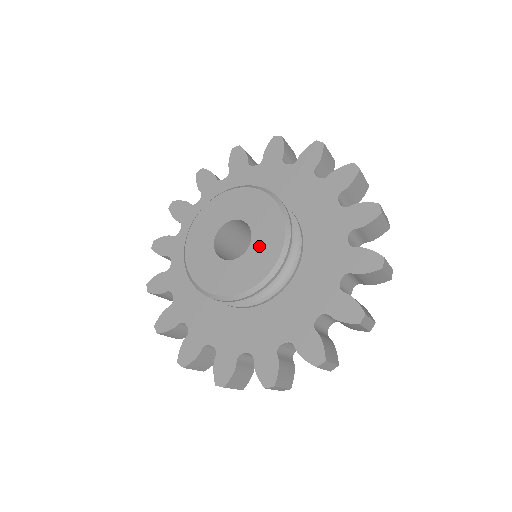
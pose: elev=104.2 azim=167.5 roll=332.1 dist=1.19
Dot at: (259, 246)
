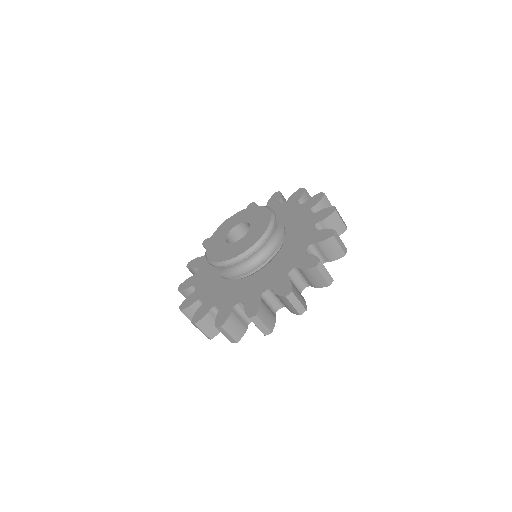
Dot at: (256, 225)
